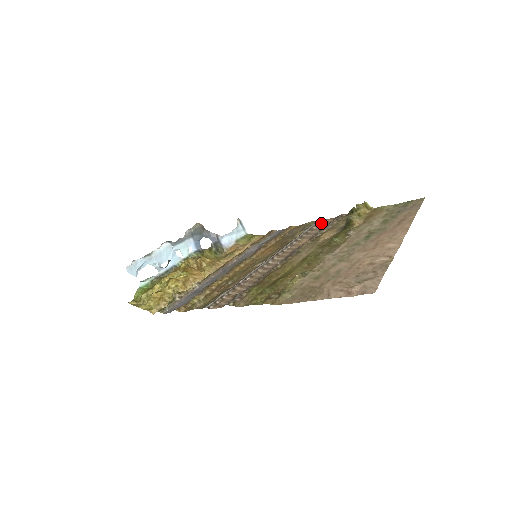
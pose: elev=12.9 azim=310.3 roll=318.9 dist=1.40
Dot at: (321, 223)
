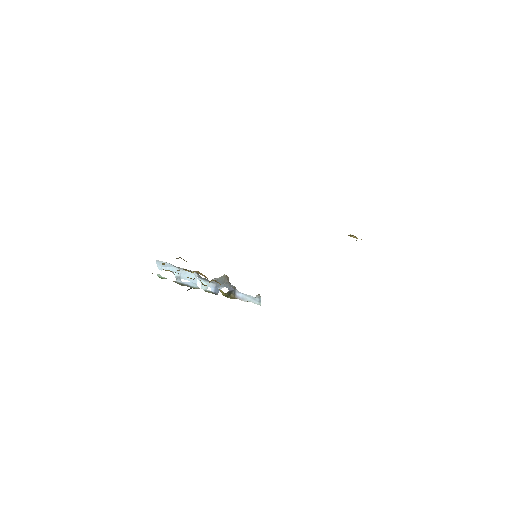
Dot at: occluded
